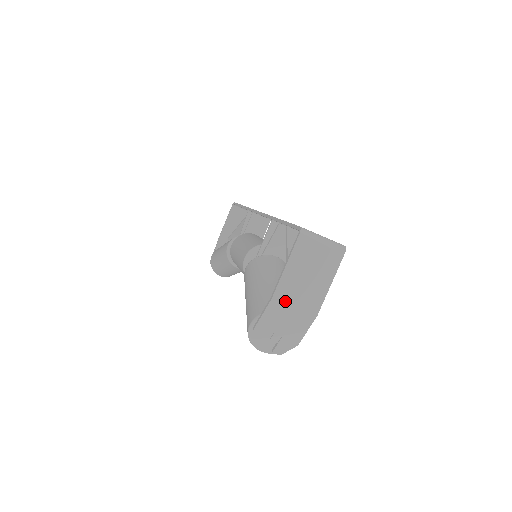
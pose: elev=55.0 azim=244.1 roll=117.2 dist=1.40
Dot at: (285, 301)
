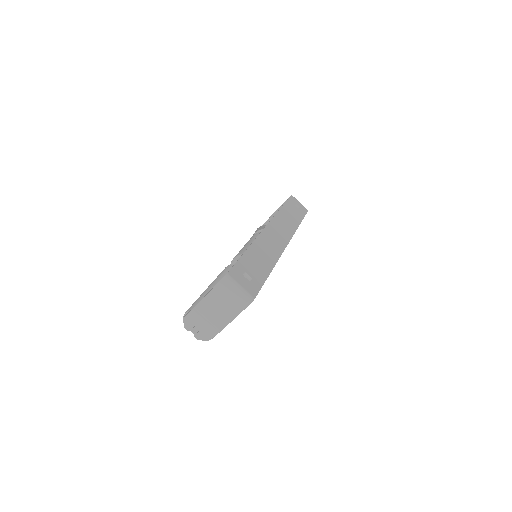
Dot at: (202, 313)
